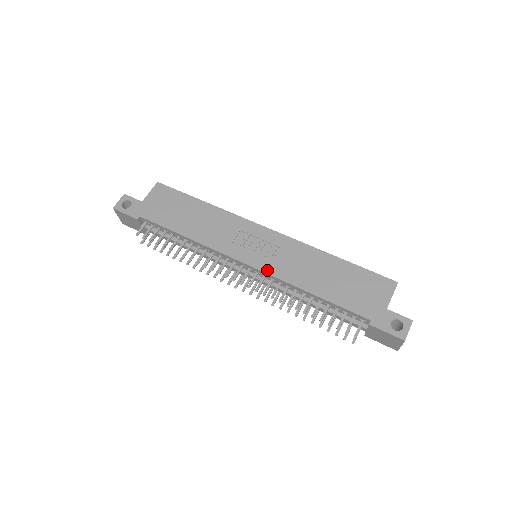
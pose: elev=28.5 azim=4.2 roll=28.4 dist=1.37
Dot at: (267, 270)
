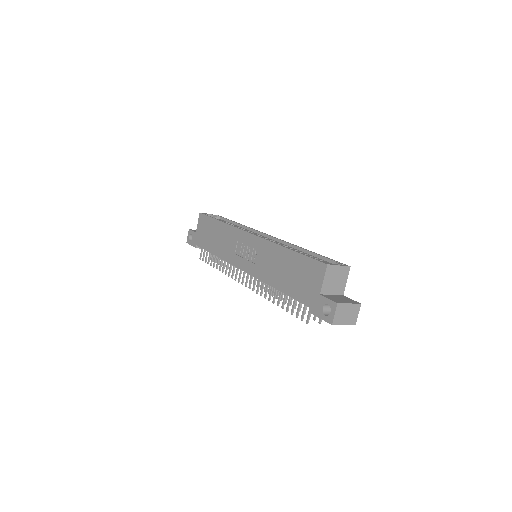
Dot at: (252, 273)
